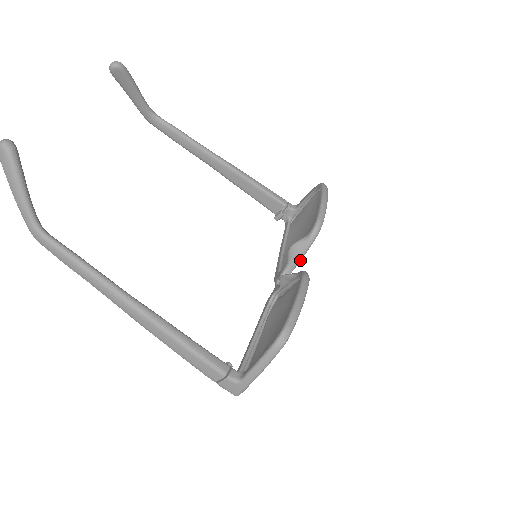
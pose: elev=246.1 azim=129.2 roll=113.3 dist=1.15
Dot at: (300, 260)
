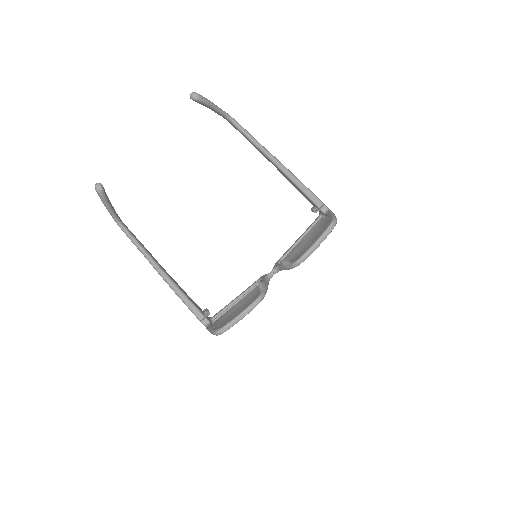
Dot at: occluded
